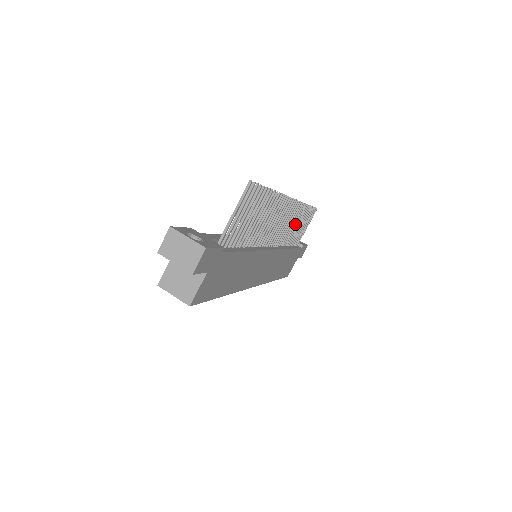
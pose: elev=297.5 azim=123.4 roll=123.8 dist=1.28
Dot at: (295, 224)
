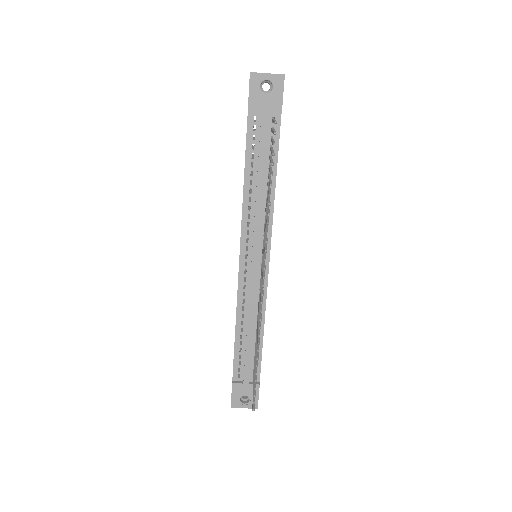
Dot at: (267, 200)
